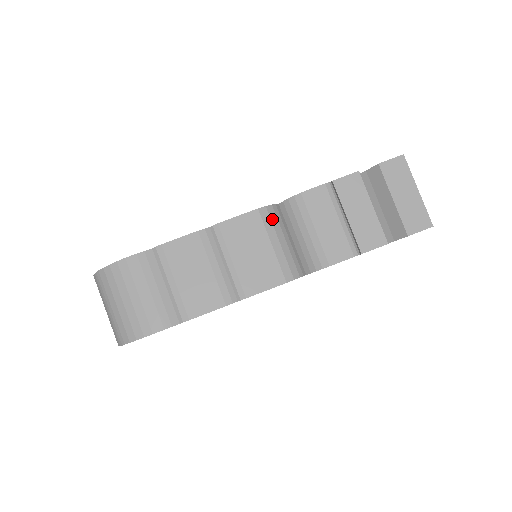
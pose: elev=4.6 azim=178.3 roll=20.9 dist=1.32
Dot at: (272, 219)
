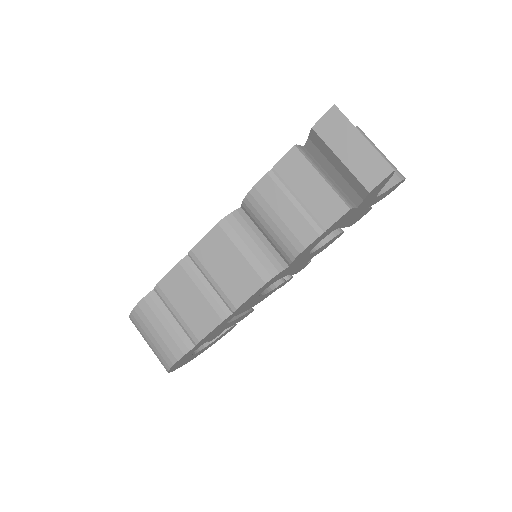
Dot at: (234, 227)
